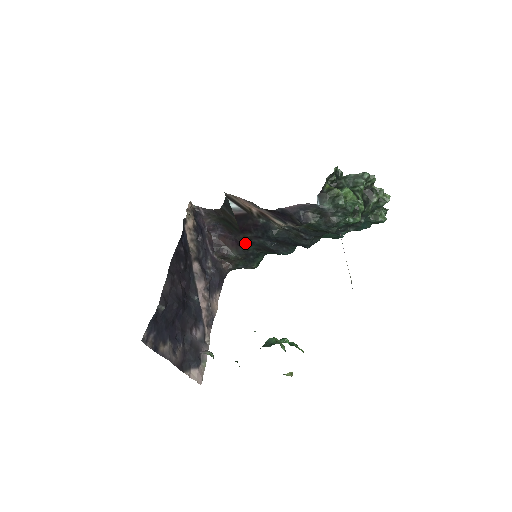
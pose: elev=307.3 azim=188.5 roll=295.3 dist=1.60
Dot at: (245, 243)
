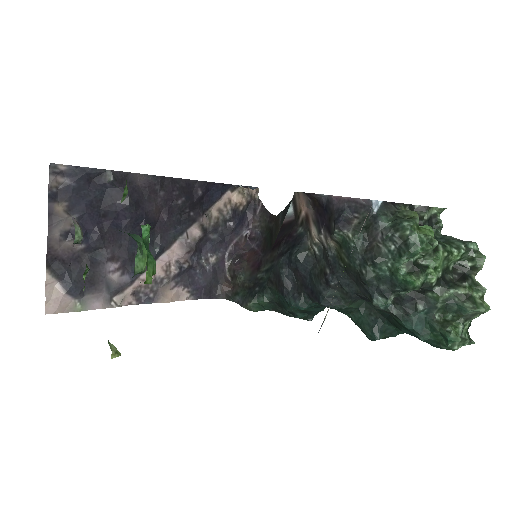
Dot at: (265, 268)
